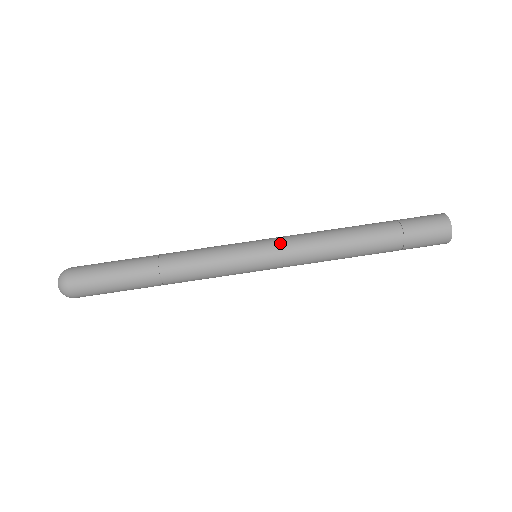
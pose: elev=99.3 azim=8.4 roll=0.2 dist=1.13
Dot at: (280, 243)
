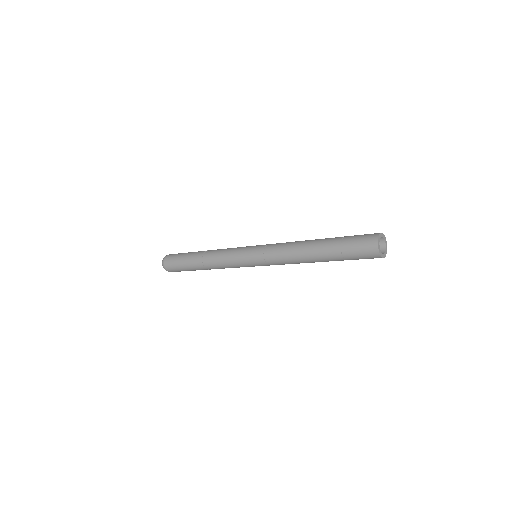
Dot at: occluded
